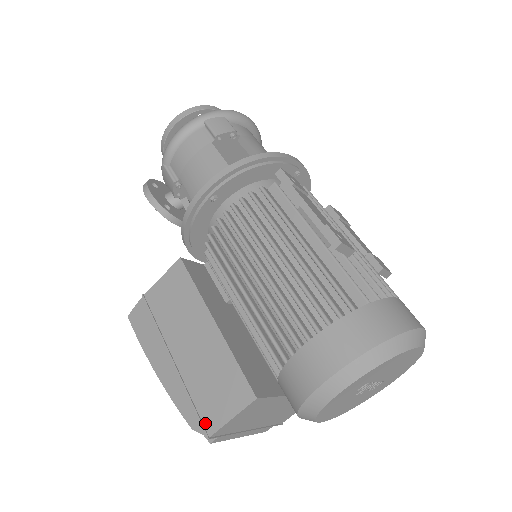
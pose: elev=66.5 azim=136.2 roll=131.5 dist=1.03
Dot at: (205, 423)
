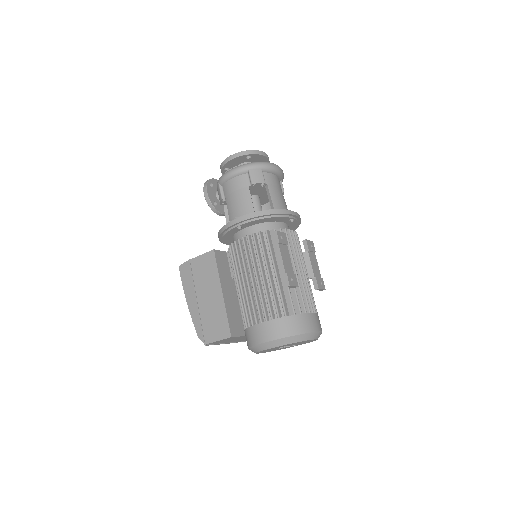
Dot at: (205, 338)
